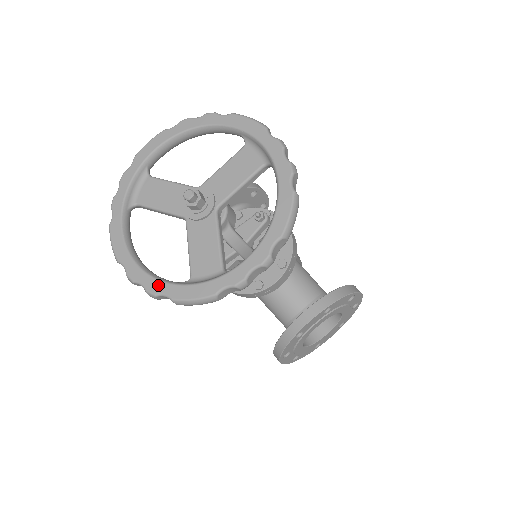
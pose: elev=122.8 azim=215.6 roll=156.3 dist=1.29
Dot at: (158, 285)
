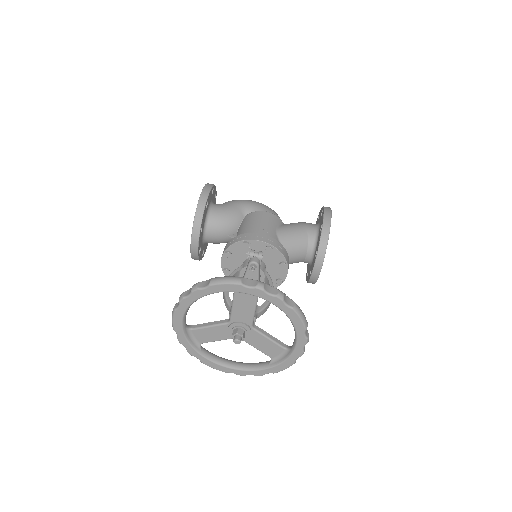
Dot at: (260, 372)
